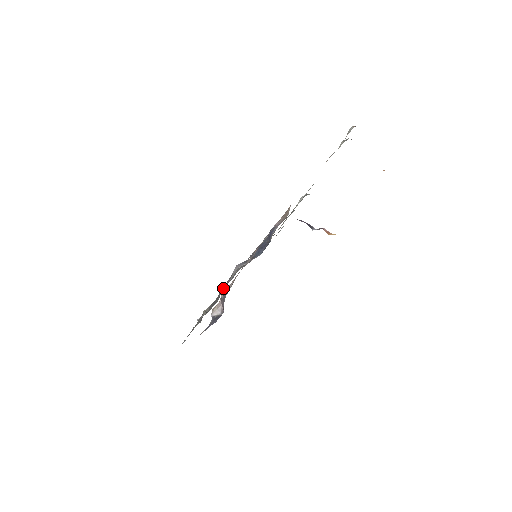
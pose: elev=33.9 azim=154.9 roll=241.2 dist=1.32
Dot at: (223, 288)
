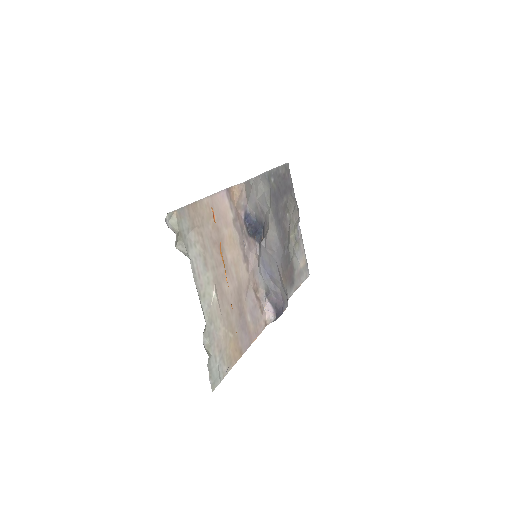
Dot at: (272, 256)
